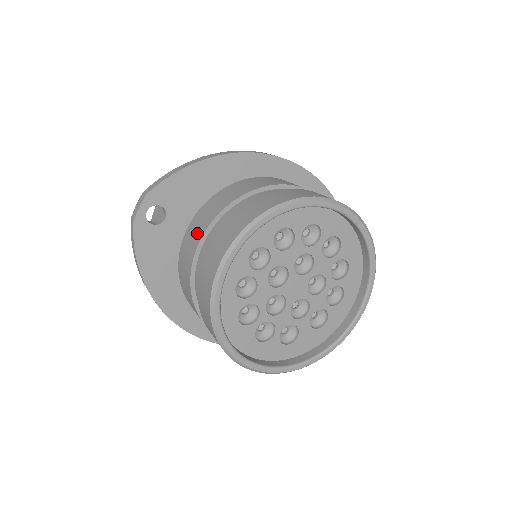
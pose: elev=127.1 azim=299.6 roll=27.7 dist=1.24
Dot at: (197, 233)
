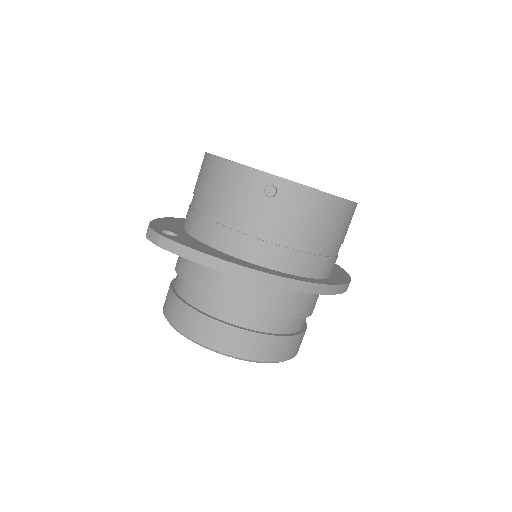
Dot at: (188, 272)
